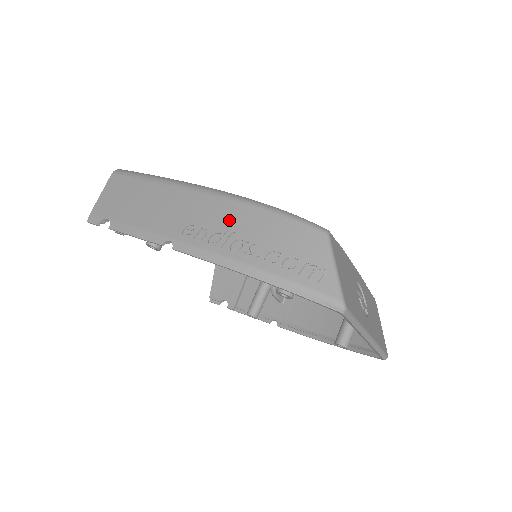
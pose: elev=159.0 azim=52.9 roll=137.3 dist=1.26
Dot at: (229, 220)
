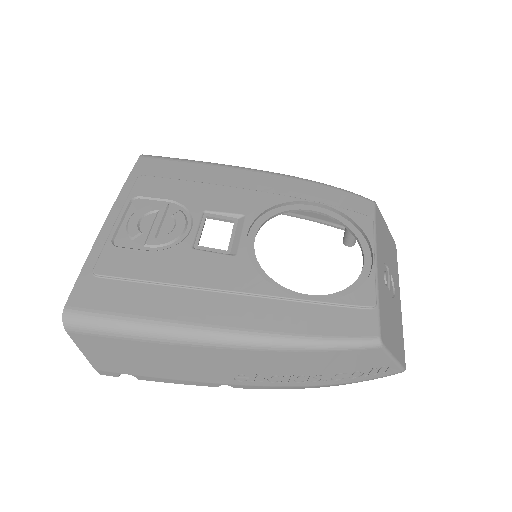
Dot at: (278, 365)
